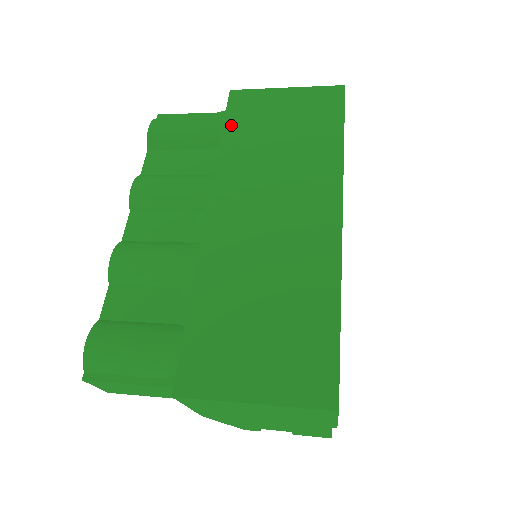
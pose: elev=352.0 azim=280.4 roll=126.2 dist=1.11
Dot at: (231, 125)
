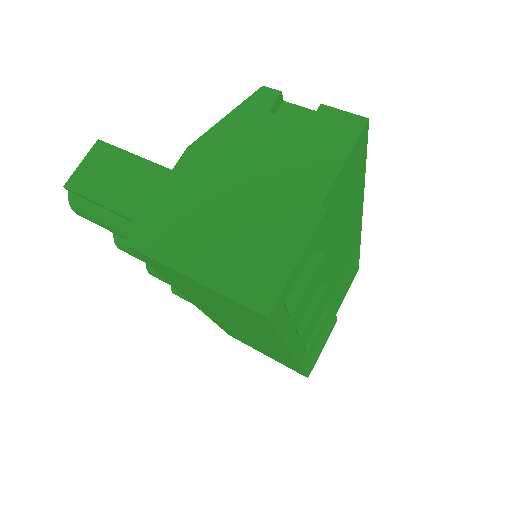
Dot at: (159, 272)
